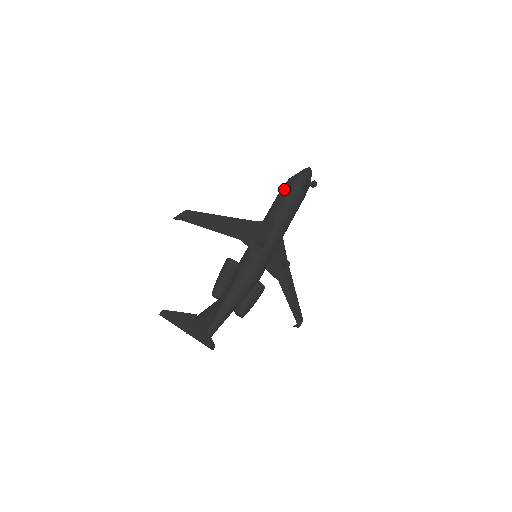
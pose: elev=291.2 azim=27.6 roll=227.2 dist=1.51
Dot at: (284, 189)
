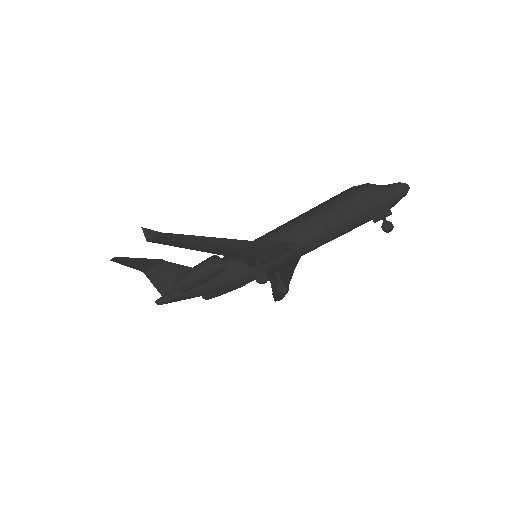
Dot at: (346, 204)
